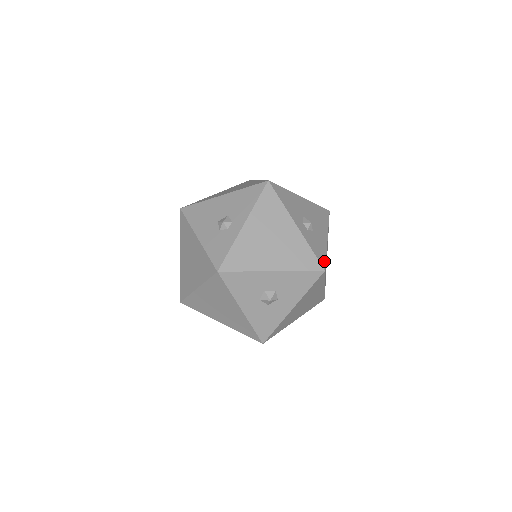
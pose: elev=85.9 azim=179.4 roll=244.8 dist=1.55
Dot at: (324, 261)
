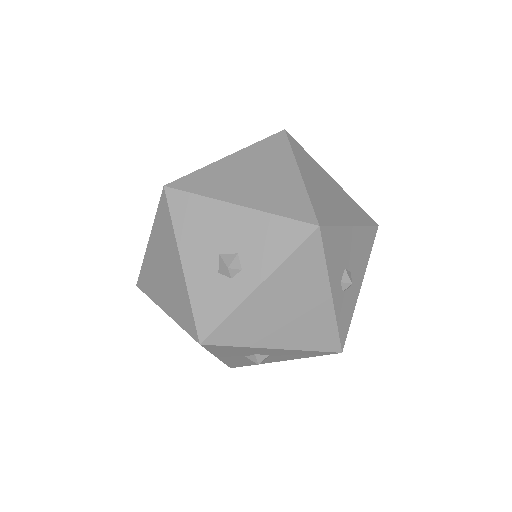
Dot at: (346, 335)
